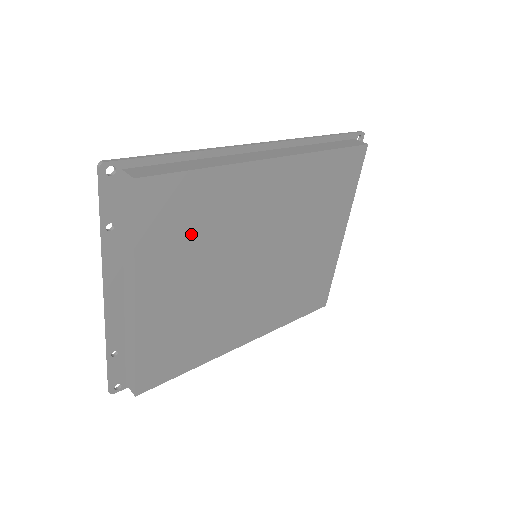
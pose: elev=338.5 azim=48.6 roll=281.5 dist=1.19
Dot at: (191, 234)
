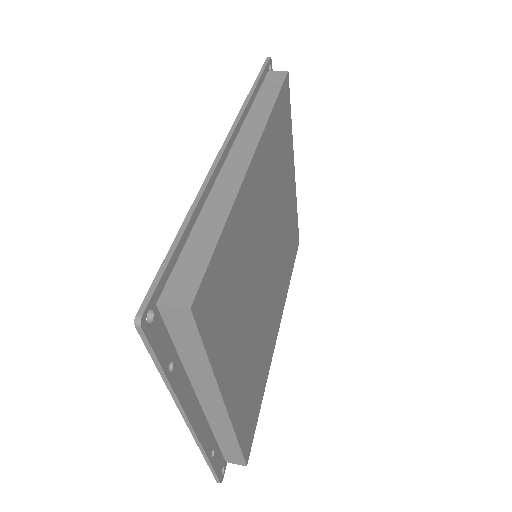
Dot at: (234, 300)
